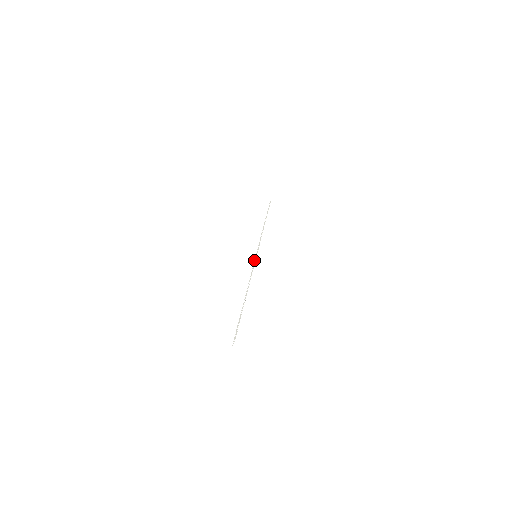
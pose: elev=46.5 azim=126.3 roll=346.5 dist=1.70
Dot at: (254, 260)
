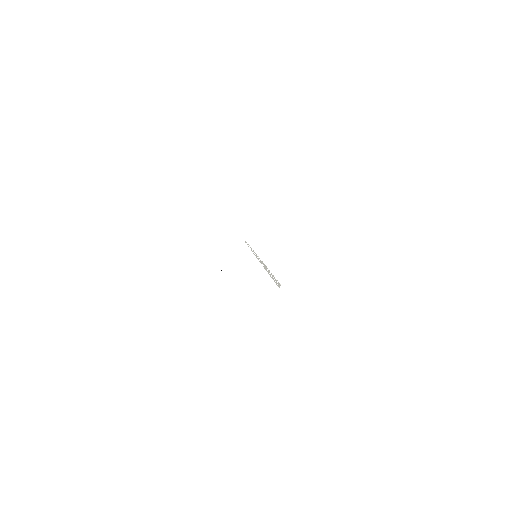
Dot at: (256, 257)
